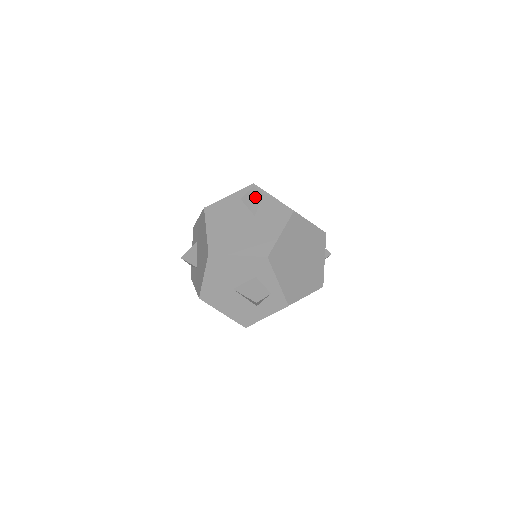
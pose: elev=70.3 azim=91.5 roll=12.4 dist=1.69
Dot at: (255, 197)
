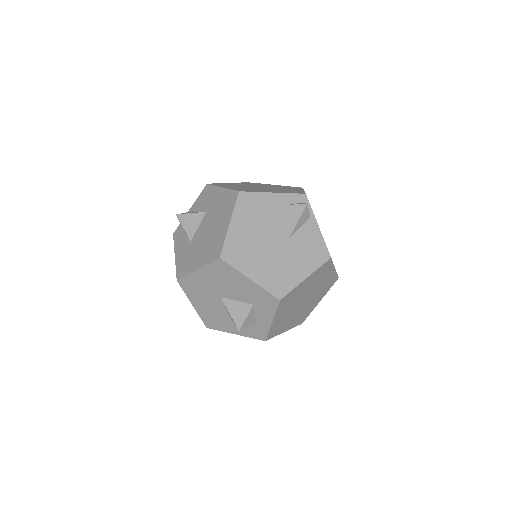
Dot at: (301, 217)
